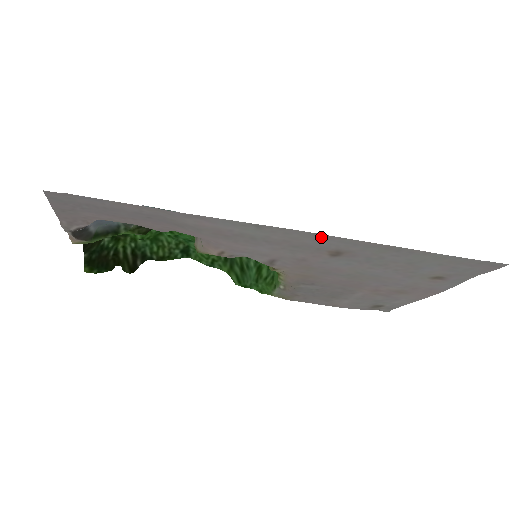
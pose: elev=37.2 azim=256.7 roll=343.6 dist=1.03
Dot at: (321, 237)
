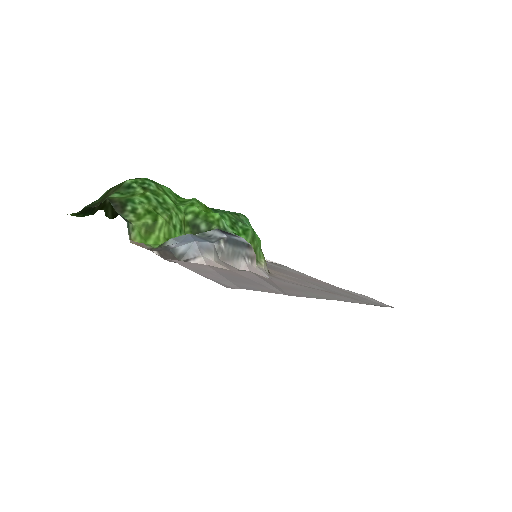
Dot at: (342, 299)
